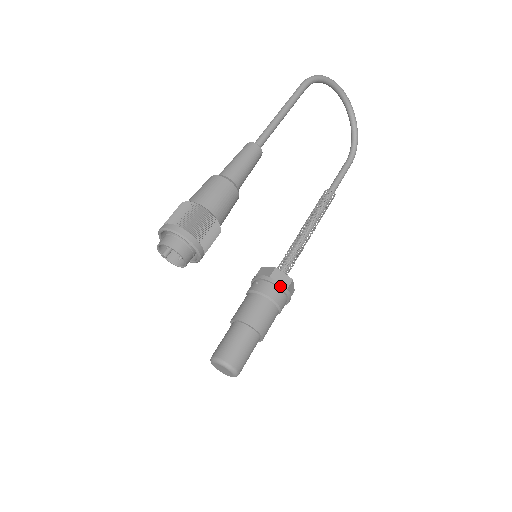
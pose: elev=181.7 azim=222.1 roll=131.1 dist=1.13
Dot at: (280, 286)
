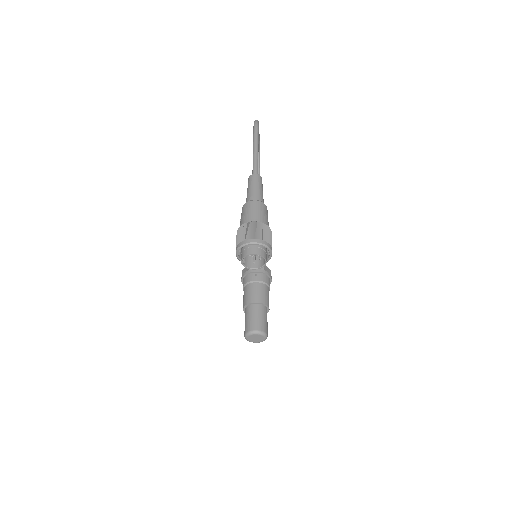
Dot at: (271, 276)
